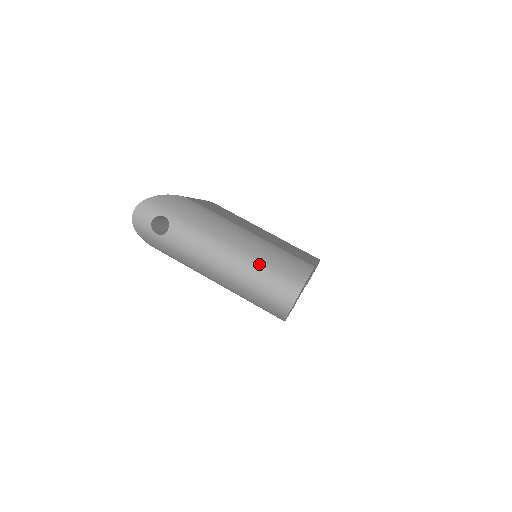
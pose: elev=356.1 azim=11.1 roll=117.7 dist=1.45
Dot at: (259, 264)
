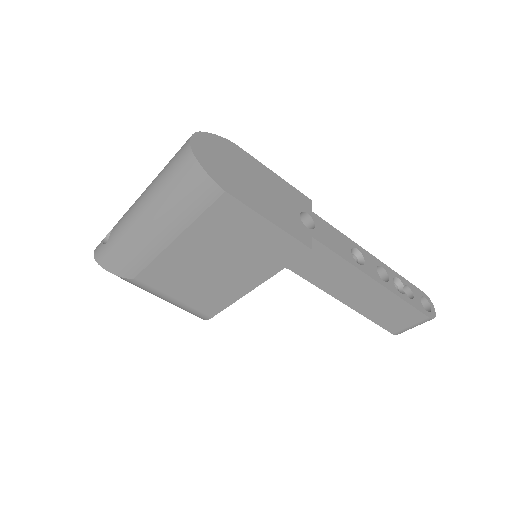
Dot at: occluded
